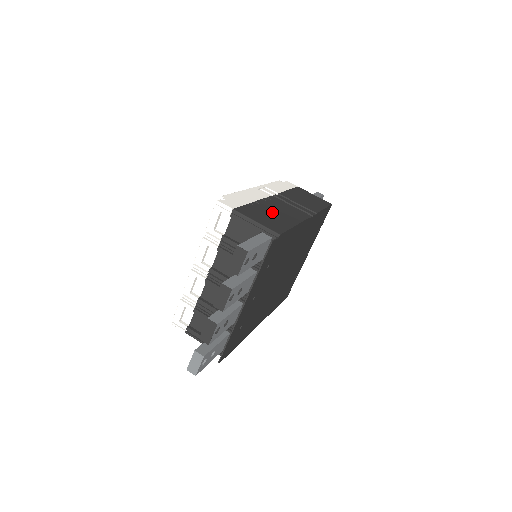
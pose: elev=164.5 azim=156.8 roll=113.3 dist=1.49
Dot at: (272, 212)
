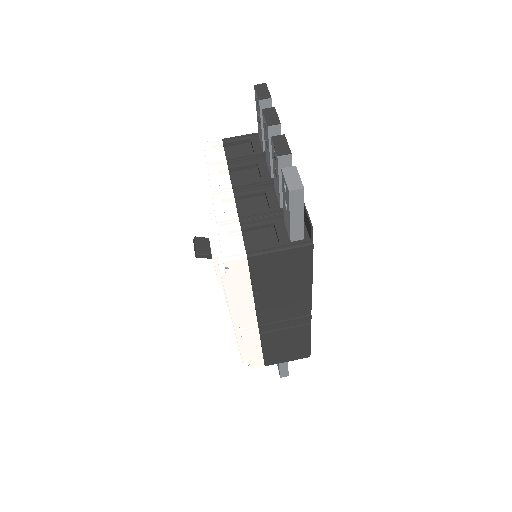
Dot at: occluded
